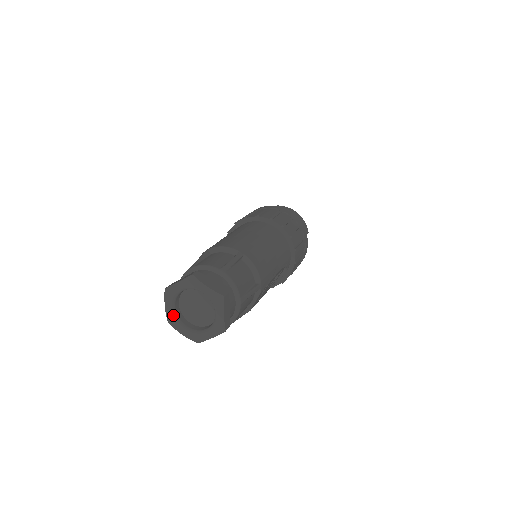
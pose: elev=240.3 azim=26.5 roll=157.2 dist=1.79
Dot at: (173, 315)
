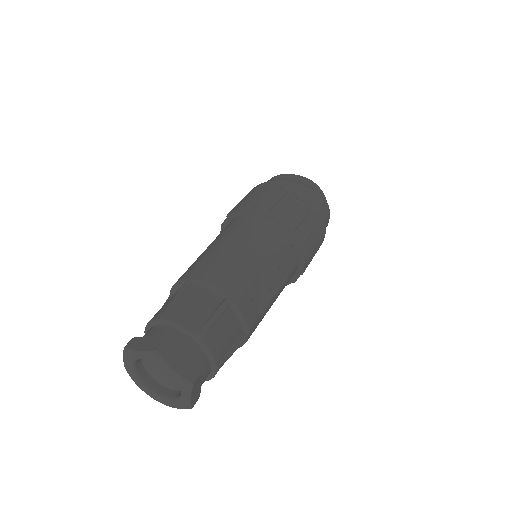
Dot at: (152, 394)
